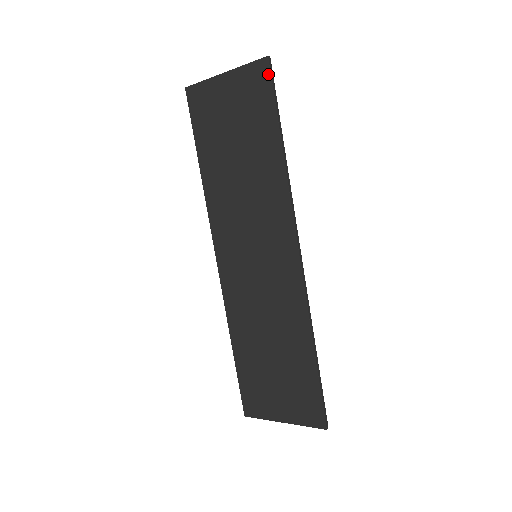
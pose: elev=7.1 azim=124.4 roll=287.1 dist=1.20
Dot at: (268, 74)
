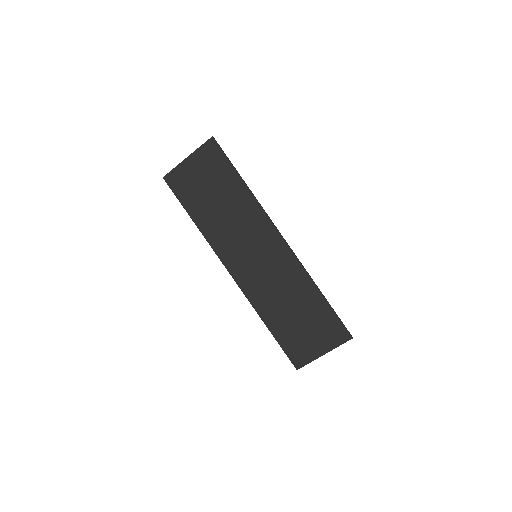
Dot at: (217, 146)
